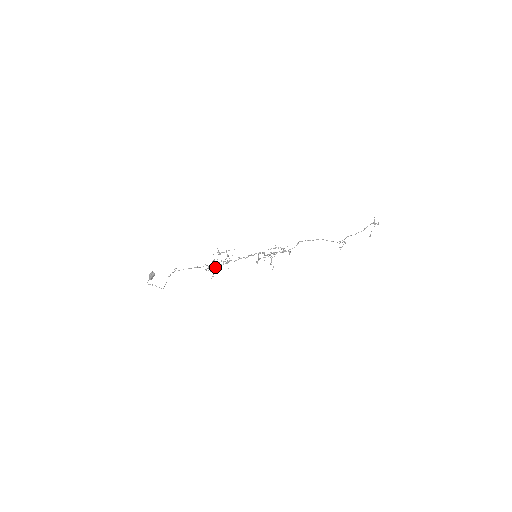
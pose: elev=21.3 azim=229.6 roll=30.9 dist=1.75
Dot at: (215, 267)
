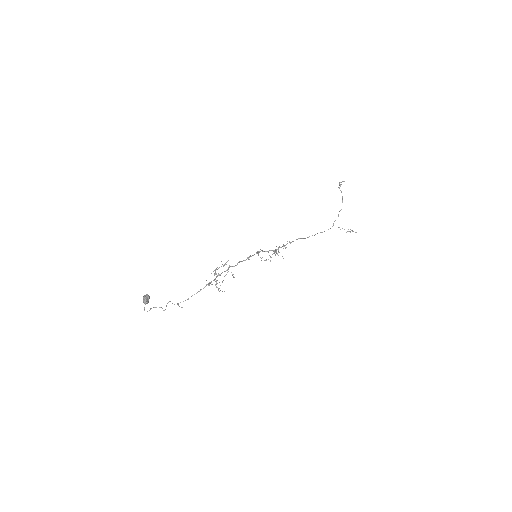
Dot at: (215, 274)
